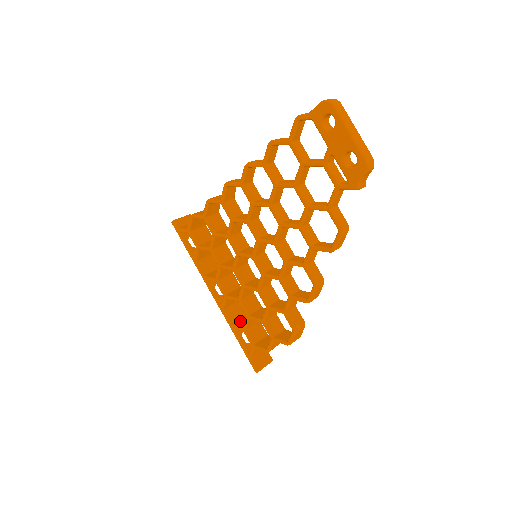
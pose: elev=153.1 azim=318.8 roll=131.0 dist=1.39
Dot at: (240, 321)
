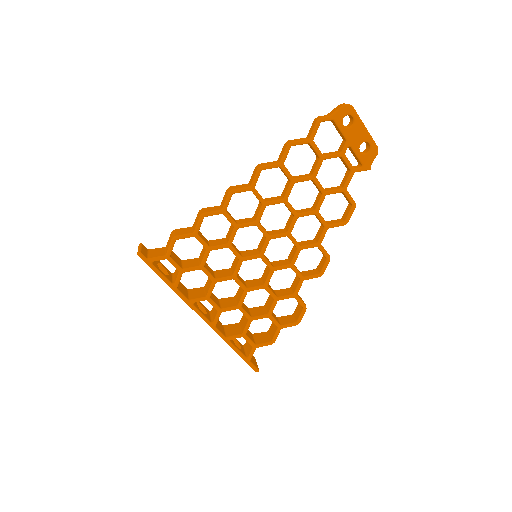
Dot at: (230, 331)
